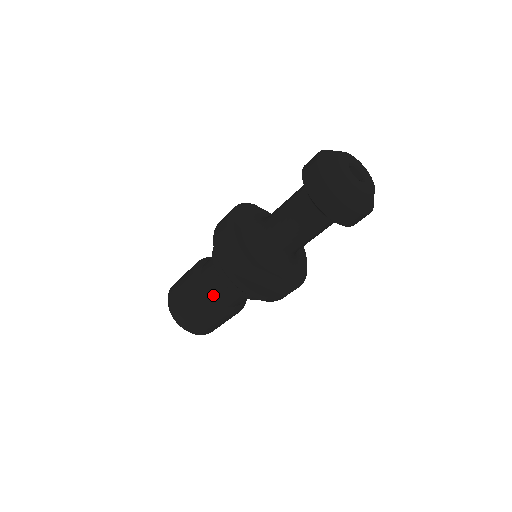
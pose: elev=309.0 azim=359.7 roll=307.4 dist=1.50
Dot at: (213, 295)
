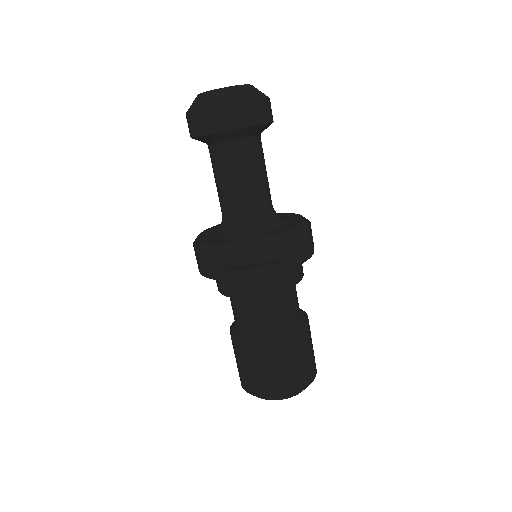
Dot at: (247, 327)
